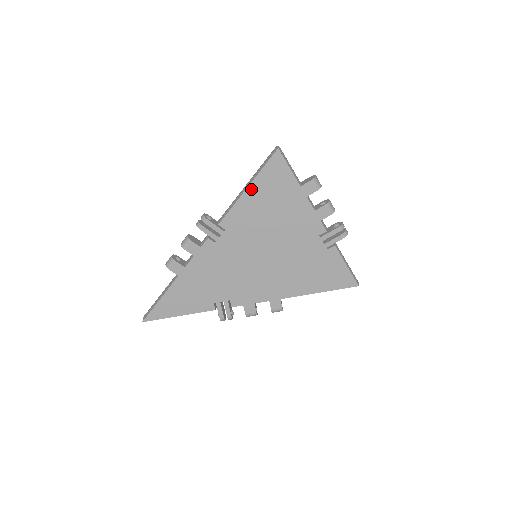
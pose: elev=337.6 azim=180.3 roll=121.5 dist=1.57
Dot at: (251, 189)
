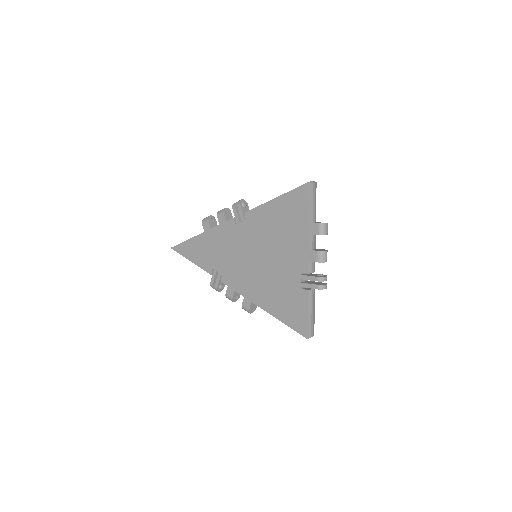
Dot at: (277, 201)
